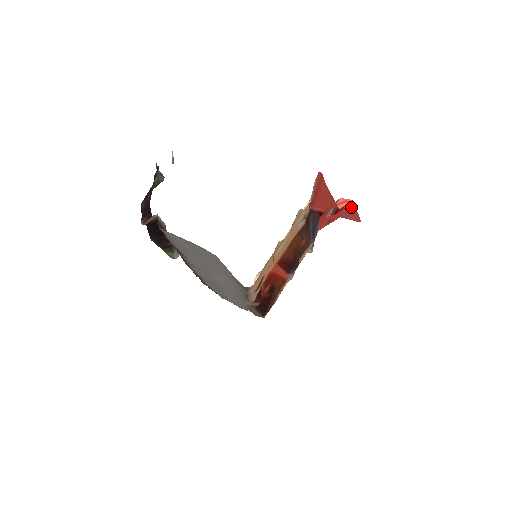
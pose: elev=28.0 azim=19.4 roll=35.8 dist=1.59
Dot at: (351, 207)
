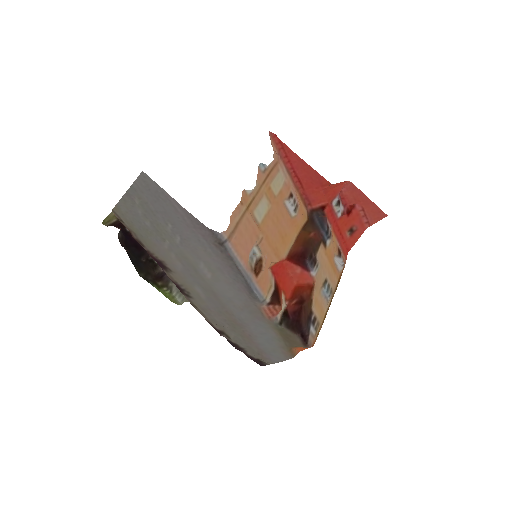
Dot at: (359, 197)
